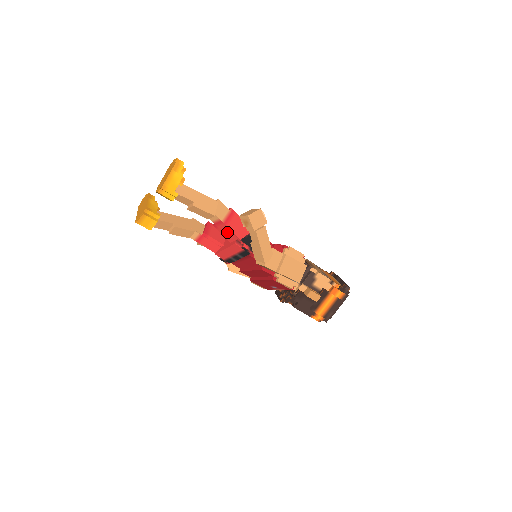
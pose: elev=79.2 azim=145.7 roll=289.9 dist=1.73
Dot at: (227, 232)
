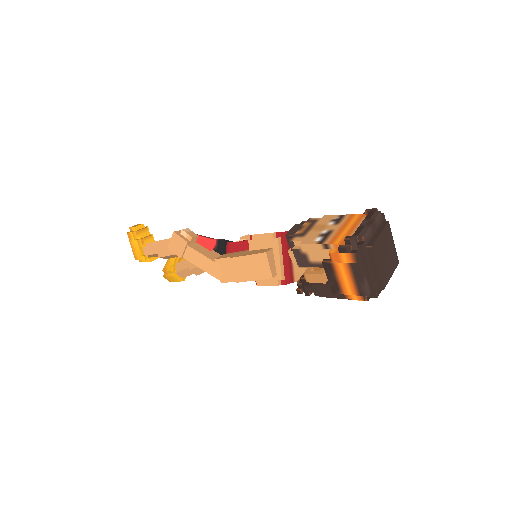
Dot at: occluded
